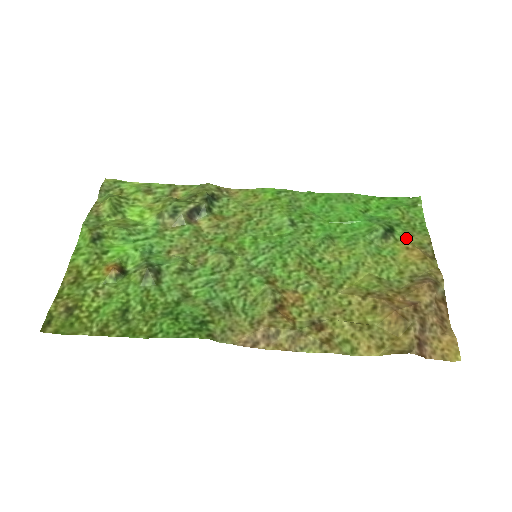
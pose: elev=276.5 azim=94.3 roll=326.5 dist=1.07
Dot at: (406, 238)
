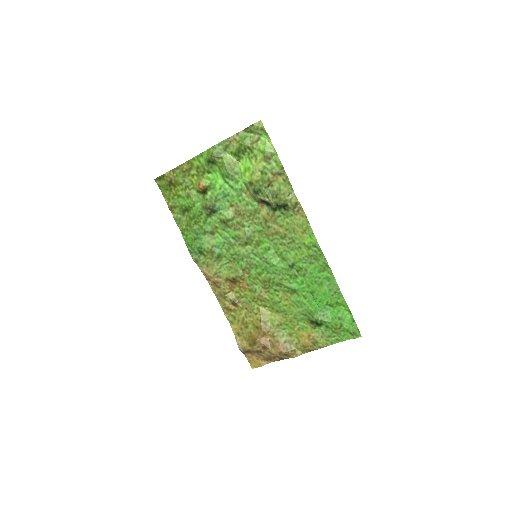
Dot at: (317, 334)
